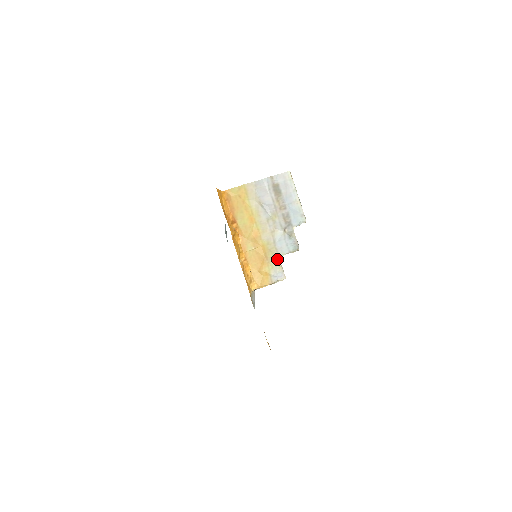
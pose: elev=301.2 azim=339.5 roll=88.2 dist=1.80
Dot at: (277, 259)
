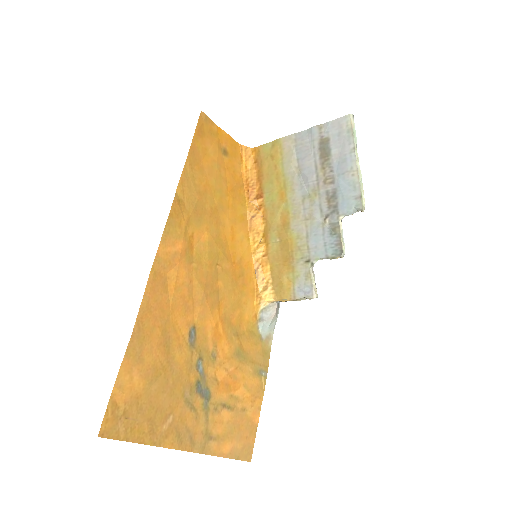
Dot at: (307, 264)
